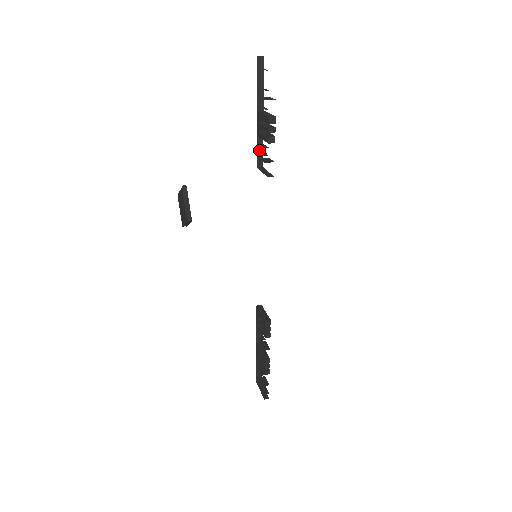
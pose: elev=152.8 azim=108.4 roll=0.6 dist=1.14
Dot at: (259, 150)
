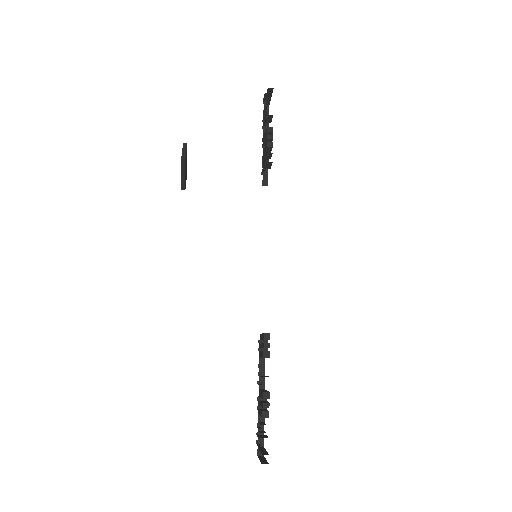
Dot at: (262, 161)
